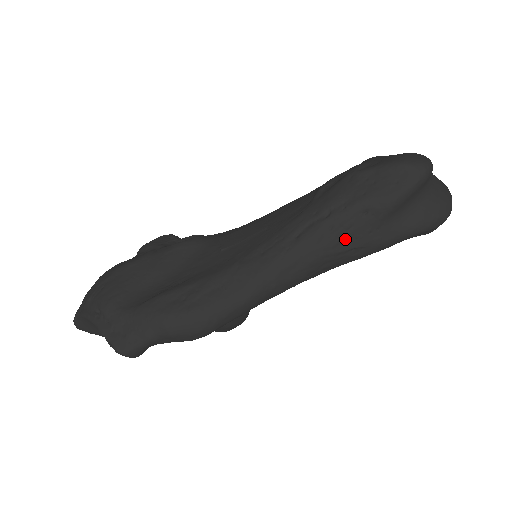
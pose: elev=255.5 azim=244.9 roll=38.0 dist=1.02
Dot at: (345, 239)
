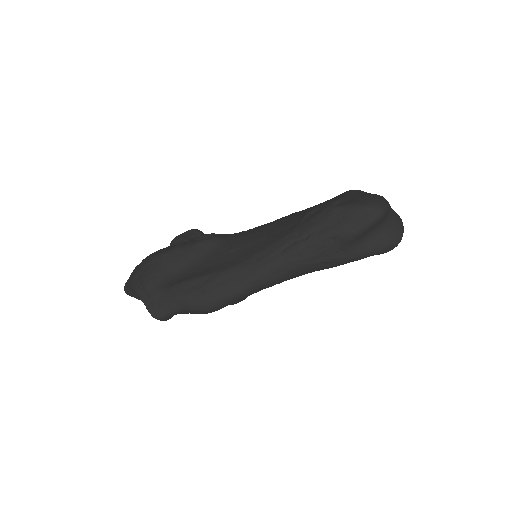
Dot at: (318, 256)
